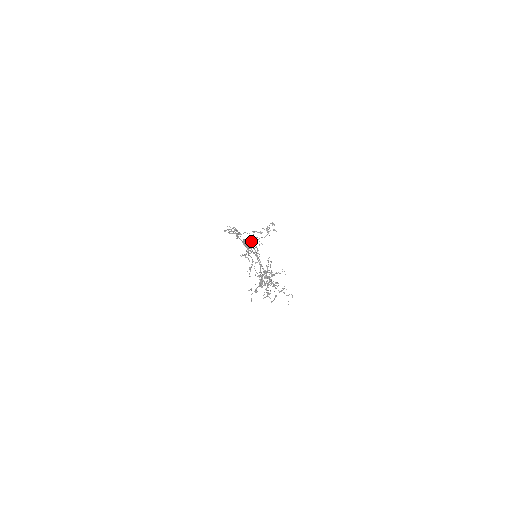
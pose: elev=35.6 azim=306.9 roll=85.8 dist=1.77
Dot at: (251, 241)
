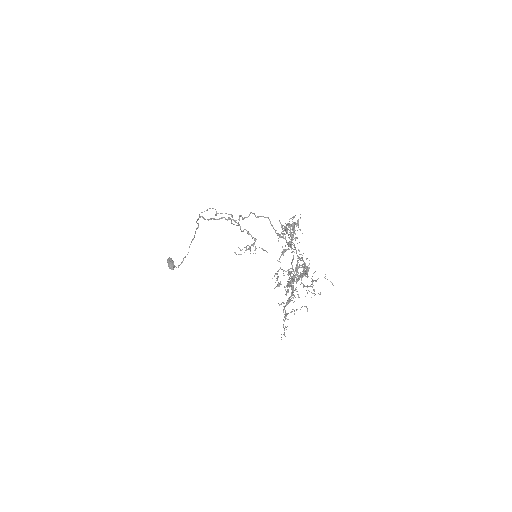
Dot at: occluded
